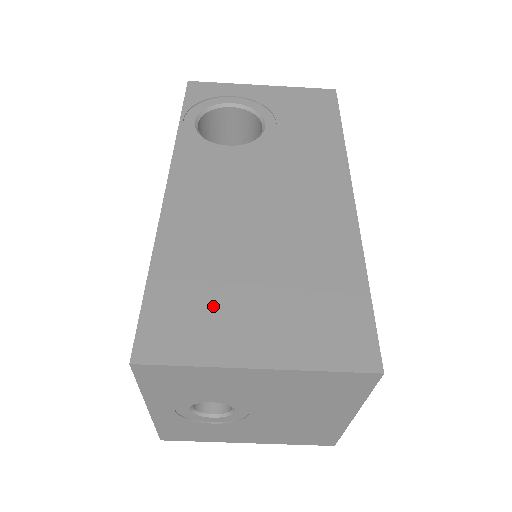
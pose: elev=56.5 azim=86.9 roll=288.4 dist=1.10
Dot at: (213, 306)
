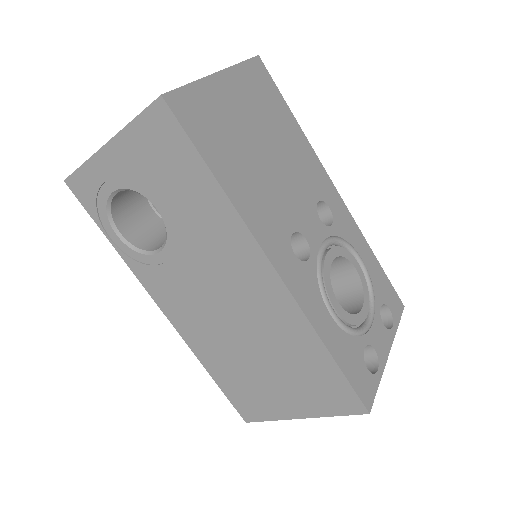
Dot at: (256, 390)
